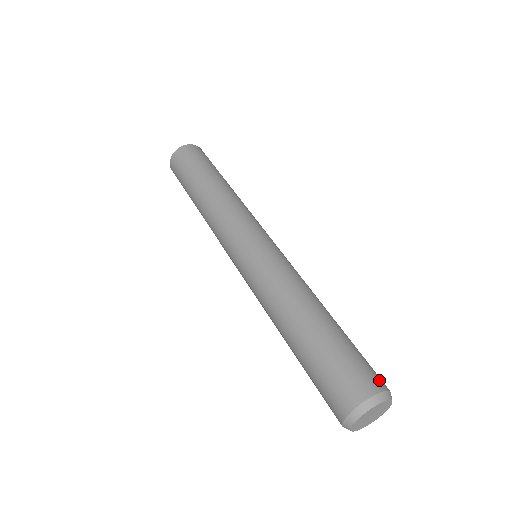
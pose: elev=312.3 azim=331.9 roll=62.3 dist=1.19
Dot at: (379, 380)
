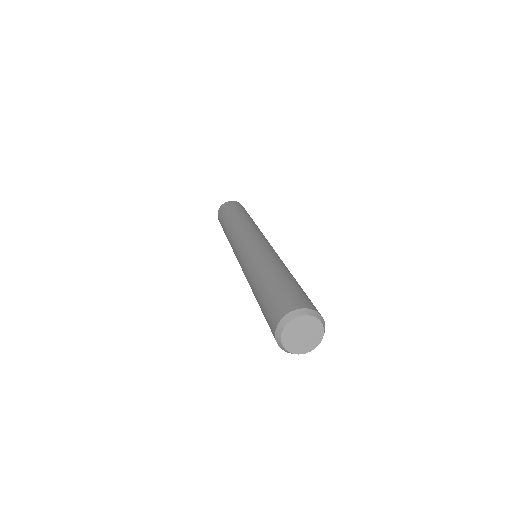
Dot at: occluded
